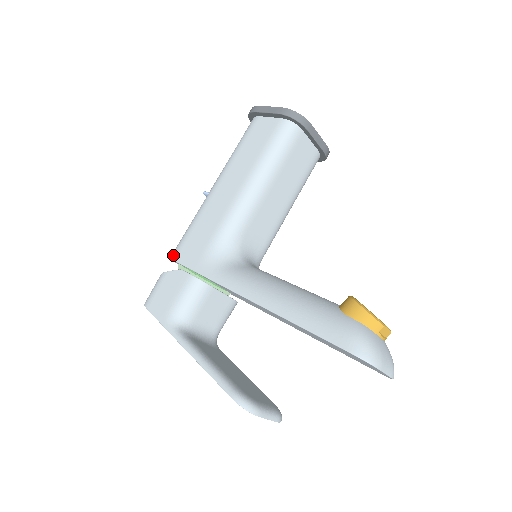
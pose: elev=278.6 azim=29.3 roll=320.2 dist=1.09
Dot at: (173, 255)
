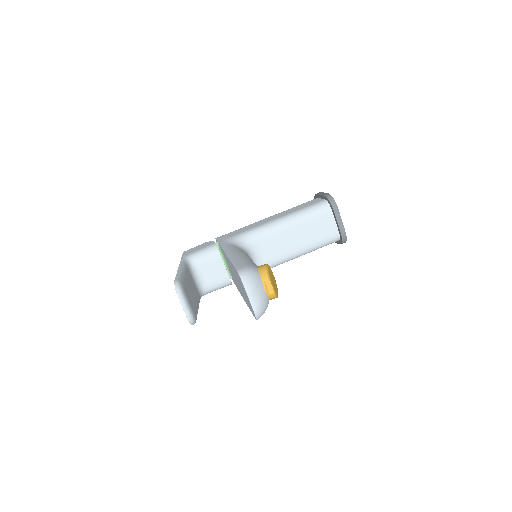
Dot at: (218, 237)
